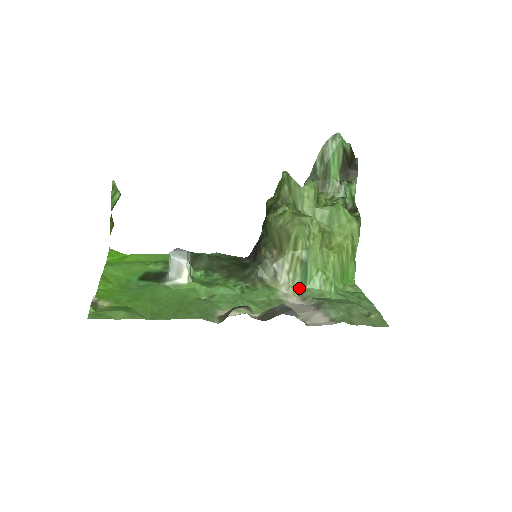
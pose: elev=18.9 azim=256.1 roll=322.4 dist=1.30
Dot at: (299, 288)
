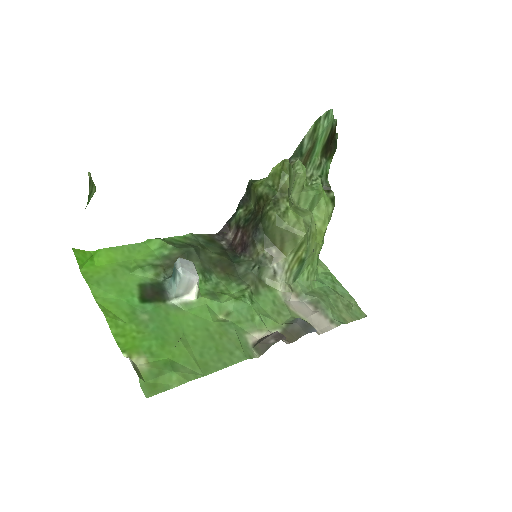
Dot at: (292, 283)
